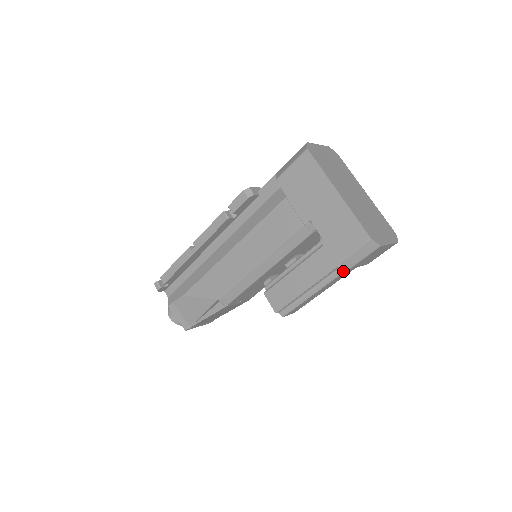
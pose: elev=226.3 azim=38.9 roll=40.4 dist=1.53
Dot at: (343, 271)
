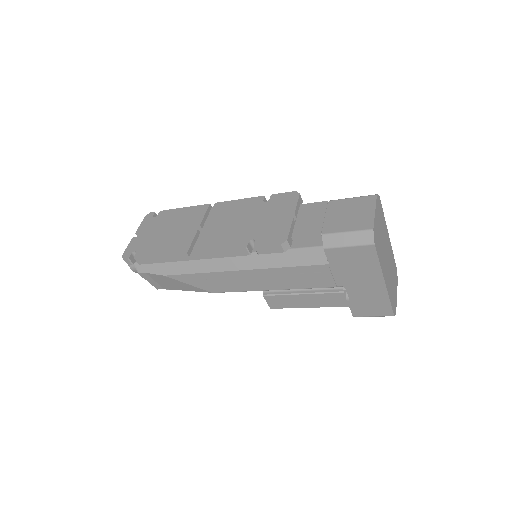
Dot at: occluded
